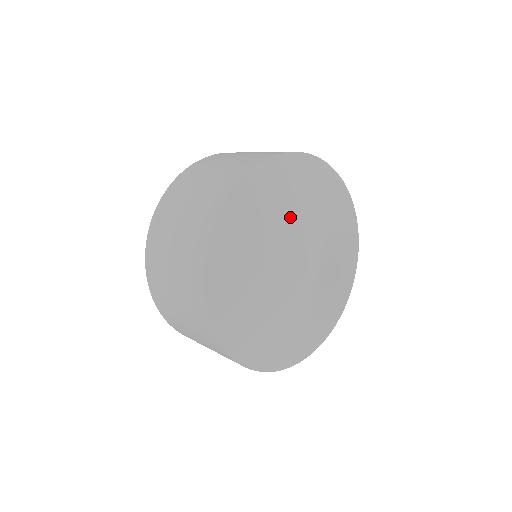
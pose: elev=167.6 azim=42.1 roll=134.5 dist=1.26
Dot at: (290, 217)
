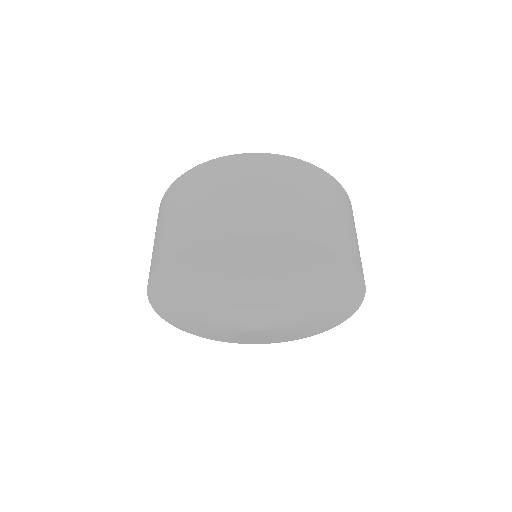
Dot at: (230, 289)
